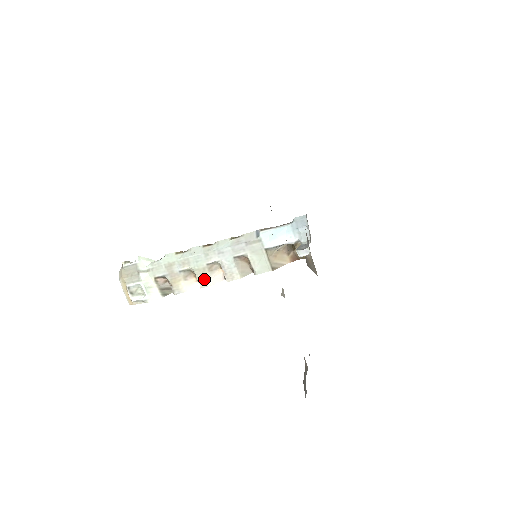
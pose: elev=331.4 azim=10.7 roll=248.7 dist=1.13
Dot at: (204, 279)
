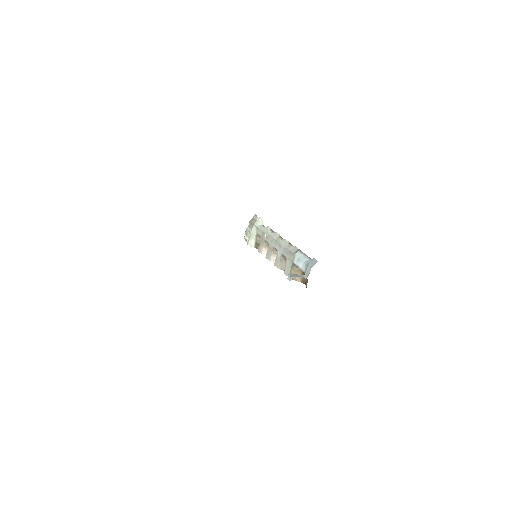
Dot at: (269, 254)
